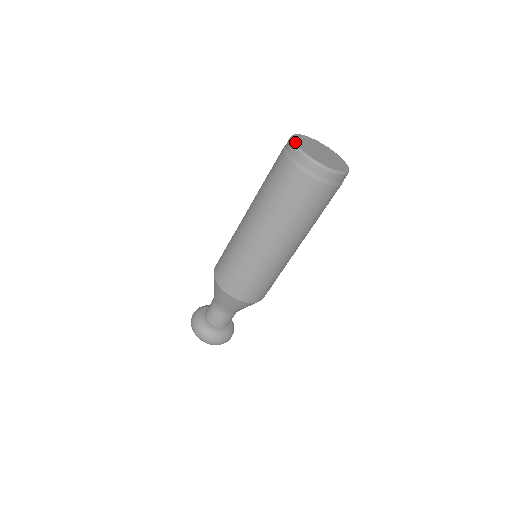
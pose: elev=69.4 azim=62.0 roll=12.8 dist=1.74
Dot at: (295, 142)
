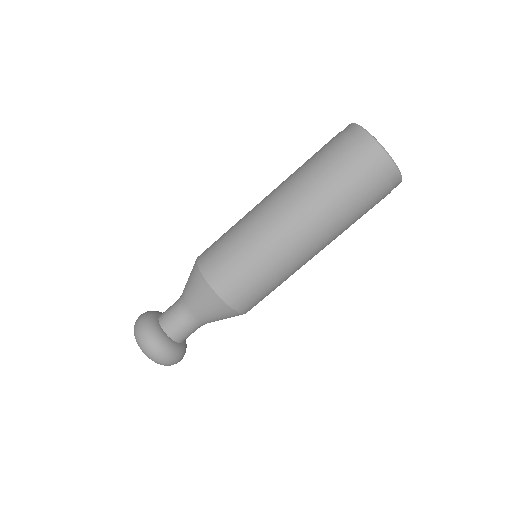
Dot at: (357, 124)
